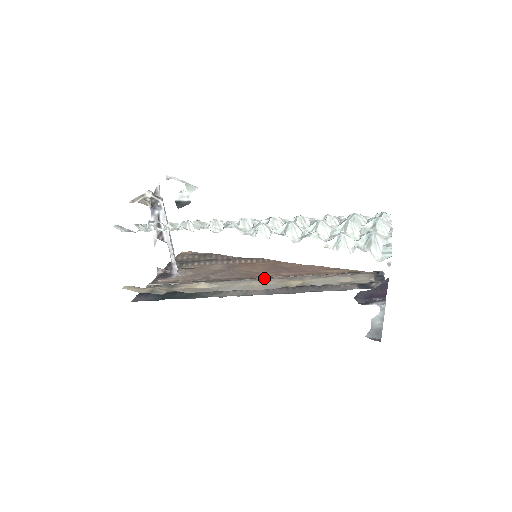
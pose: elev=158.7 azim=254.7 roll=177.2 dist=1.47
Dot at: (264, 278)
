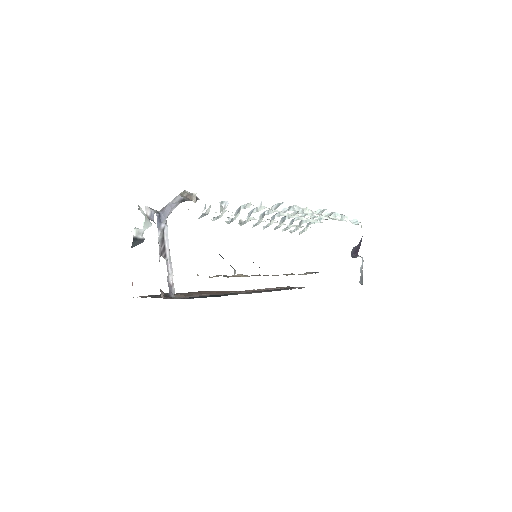
Dot at: (241, 291)
